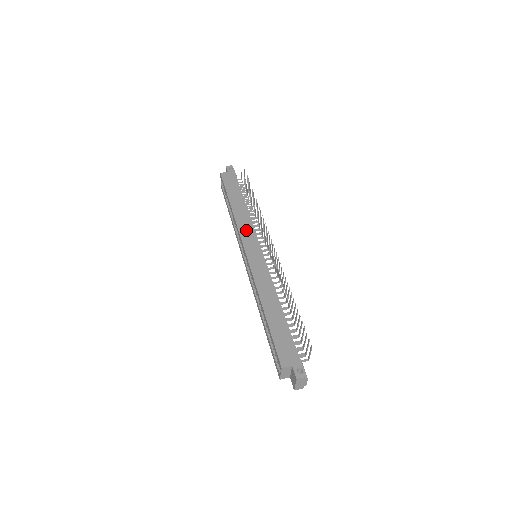
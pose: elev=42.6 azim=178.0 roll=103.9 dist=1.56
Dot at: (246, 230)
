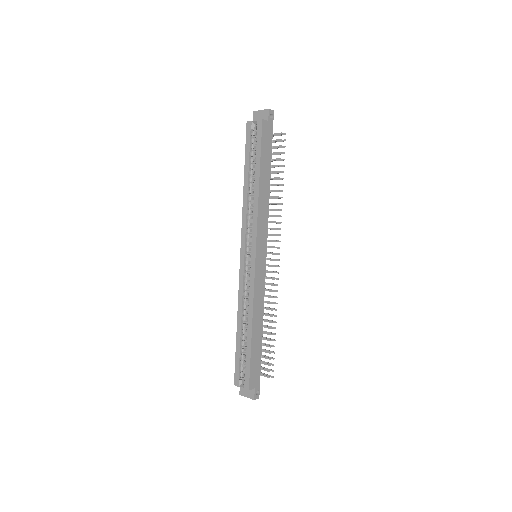
Dot at: (262, 226)
